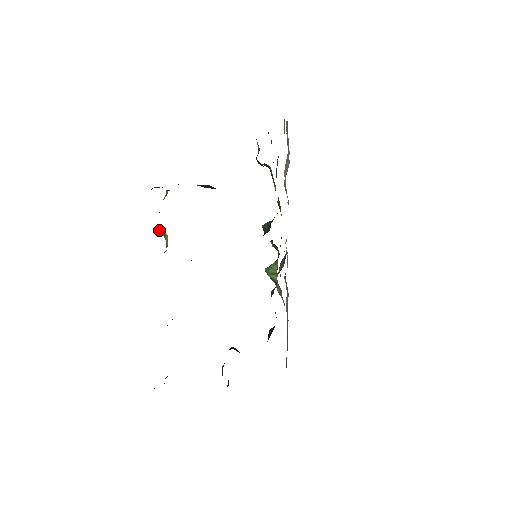
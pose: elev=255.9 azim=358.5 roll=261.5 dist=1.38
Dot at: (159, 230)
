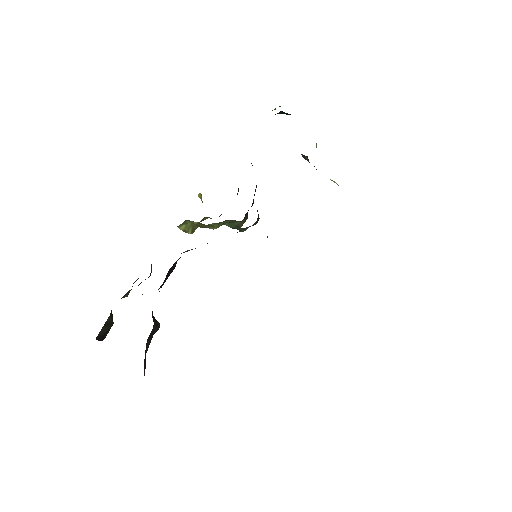
Dot at: (201, 195)
